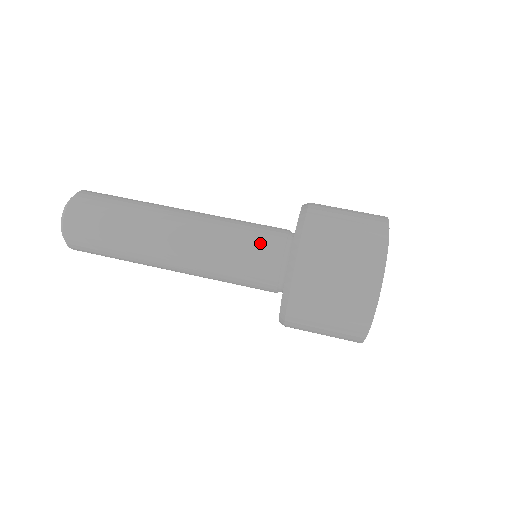
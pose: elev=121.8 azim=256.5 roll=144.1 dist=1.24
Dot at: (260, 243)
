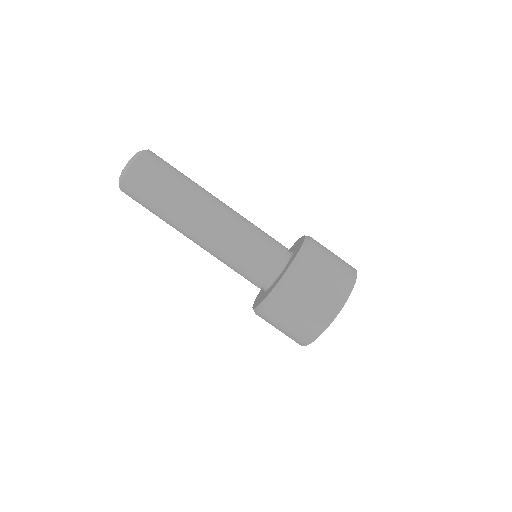
Dot at: (263, 256)
